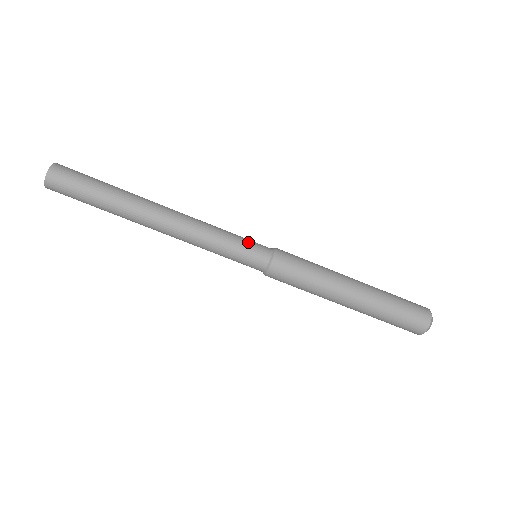
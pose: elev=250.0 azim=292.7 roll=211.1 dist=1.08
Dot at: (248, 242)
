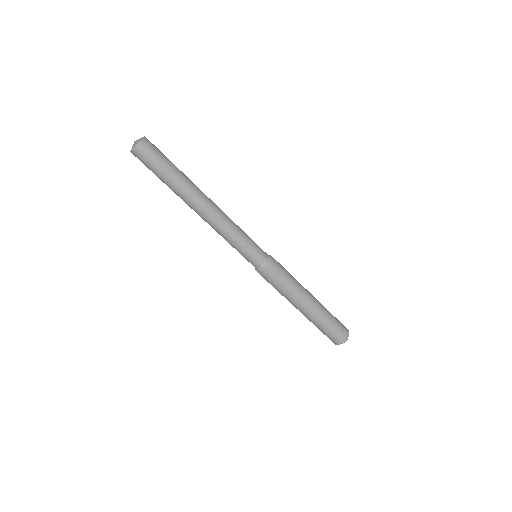
Dot at: occluded
